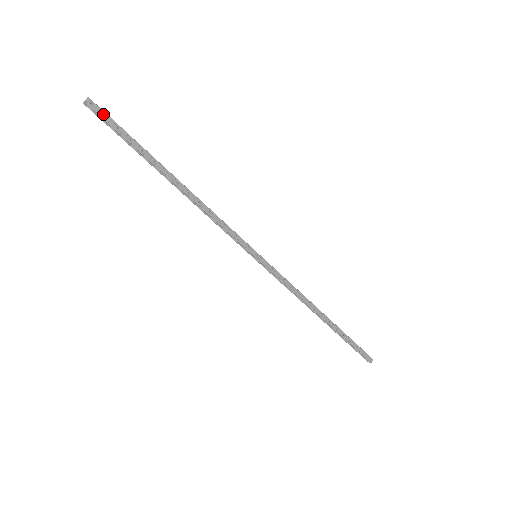
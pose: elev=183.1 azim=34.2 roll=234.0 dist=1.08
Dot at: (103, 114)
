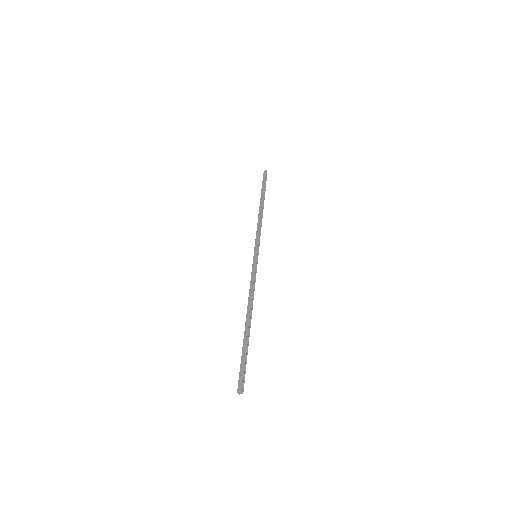
Dot at: (265, 176)
